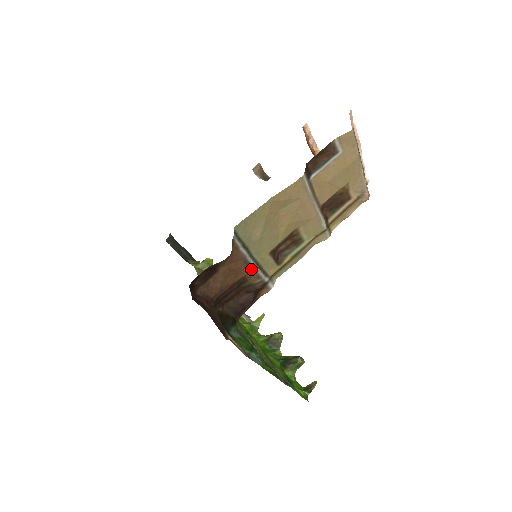
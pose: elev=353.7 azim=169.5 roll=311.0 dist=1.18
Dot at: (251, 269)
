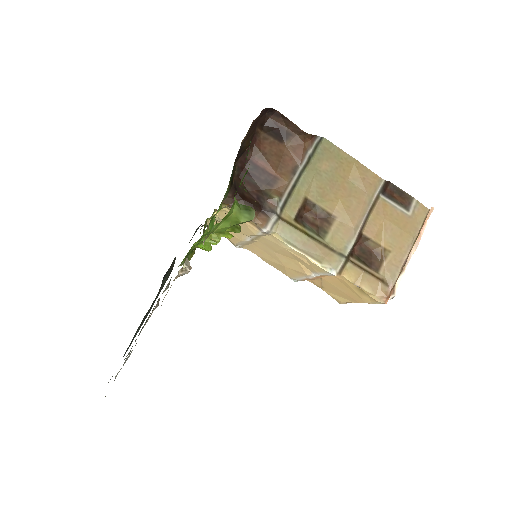
Dot at: (289, 180)
